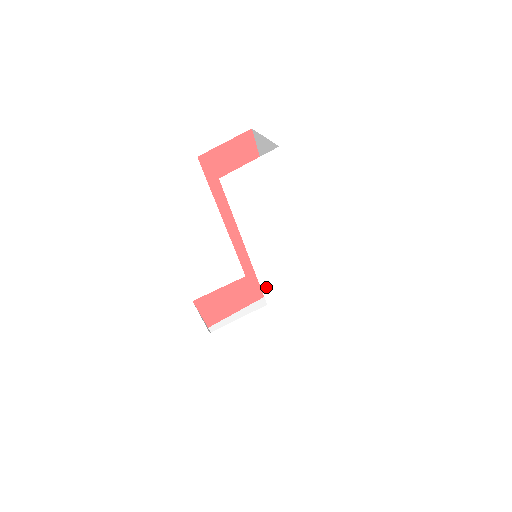
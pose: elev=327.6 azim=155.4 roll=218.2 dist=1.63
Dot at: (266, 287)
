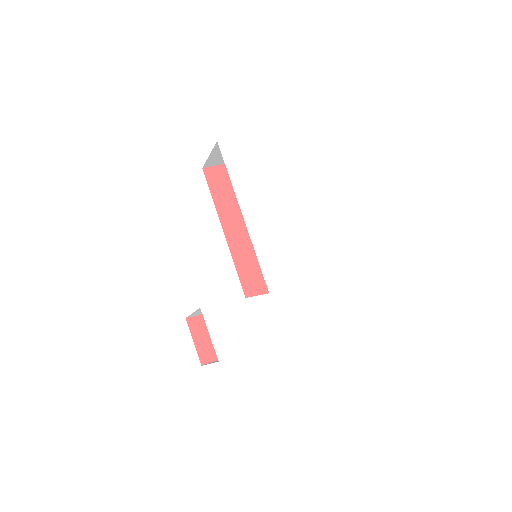
Dot at: (266, 269)
